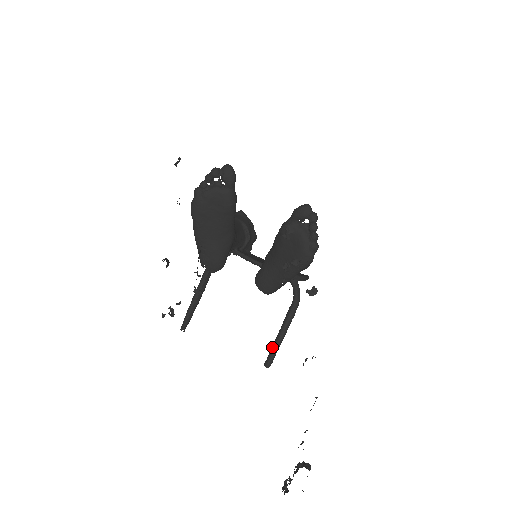
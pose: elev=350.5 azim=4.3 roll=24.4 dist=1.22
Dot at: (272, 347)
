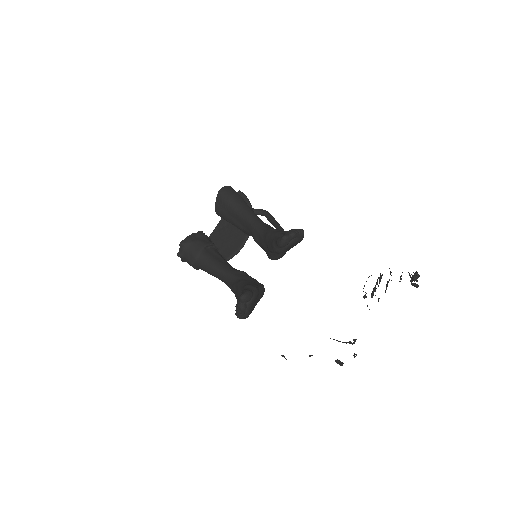
Dot at: occluded
